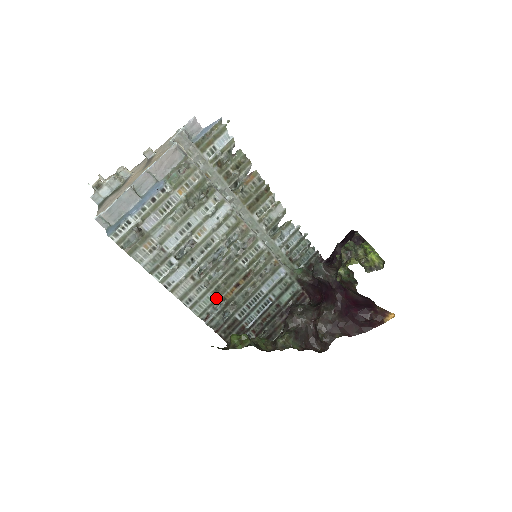
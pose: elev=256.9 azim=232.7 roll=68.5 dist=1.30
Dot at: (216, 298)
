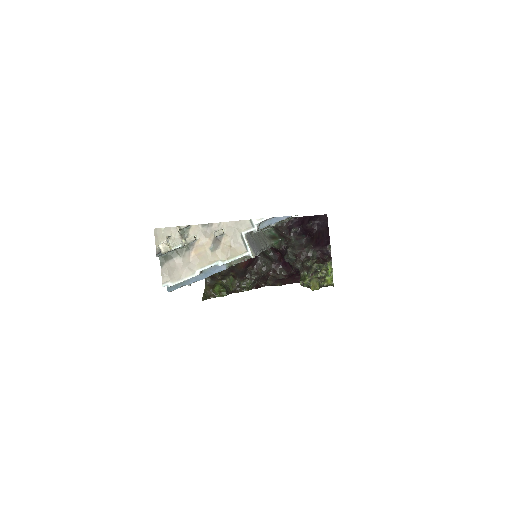
Dot at: occluded
